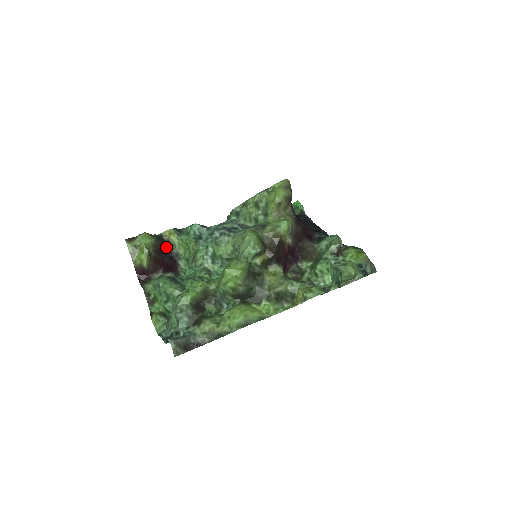
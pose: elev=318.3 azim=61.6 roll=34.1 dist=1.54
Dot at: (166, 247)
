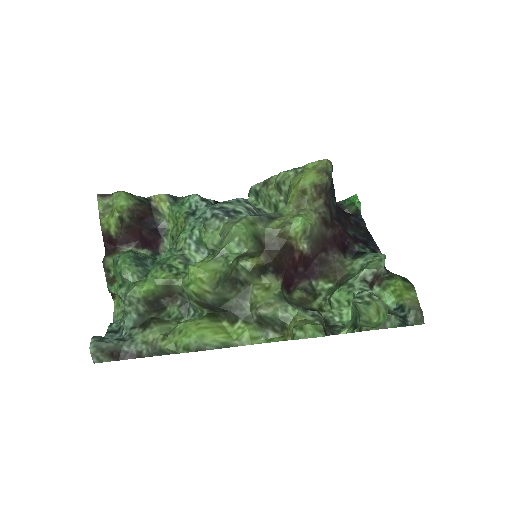
Dot at: (151, 216)
